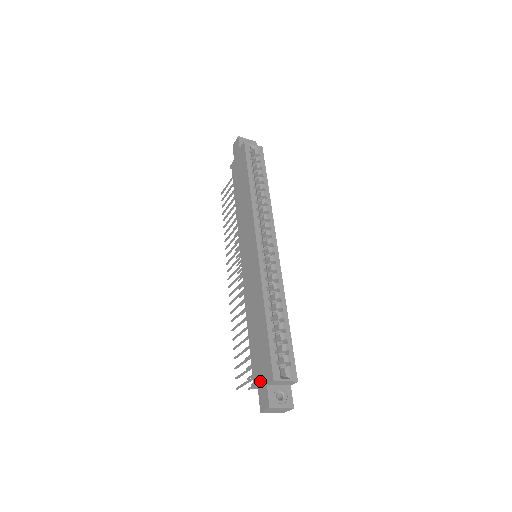
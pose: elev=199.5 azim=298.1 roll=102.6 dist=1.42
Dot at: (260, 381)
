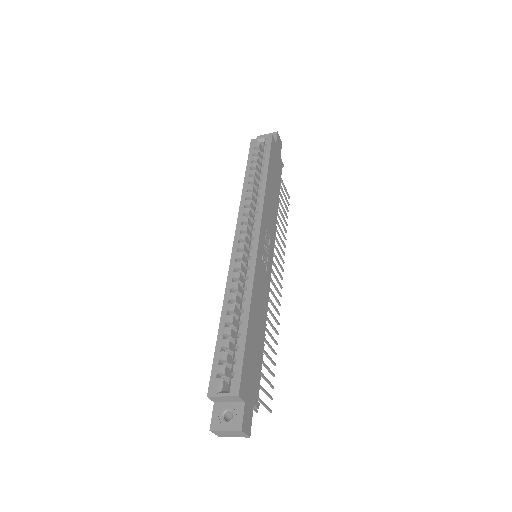
Dot at: occluded
